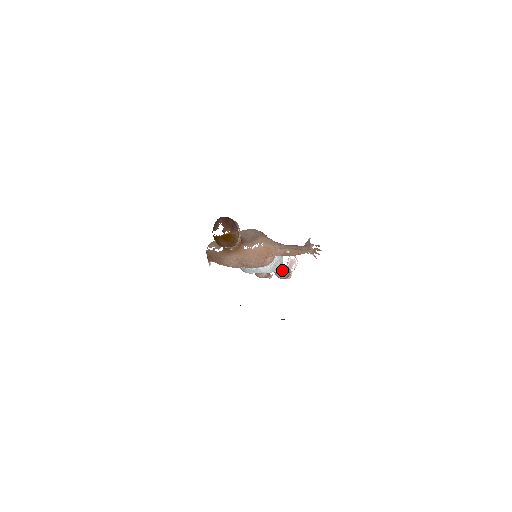
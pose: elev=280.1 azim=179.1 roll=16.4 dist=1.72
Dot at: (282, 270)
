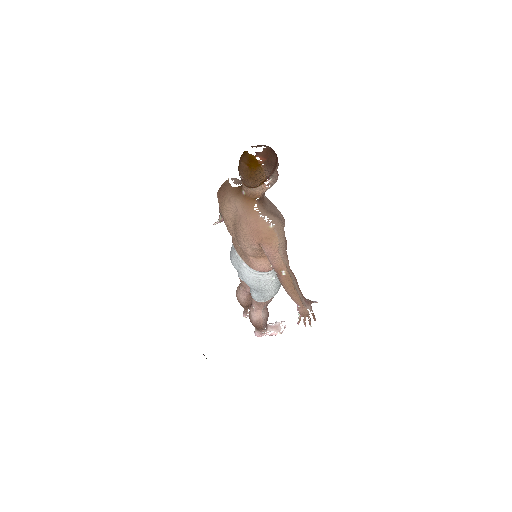
Dot at: (260, 309)
